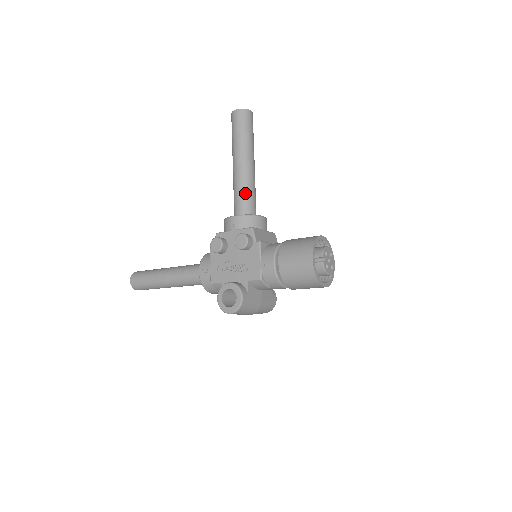
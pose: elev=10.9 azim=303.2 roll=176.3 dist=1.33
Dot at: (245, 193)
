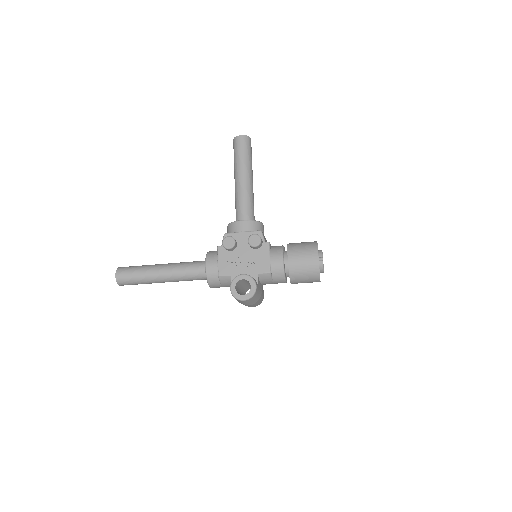
Dot at: (249, 203)
